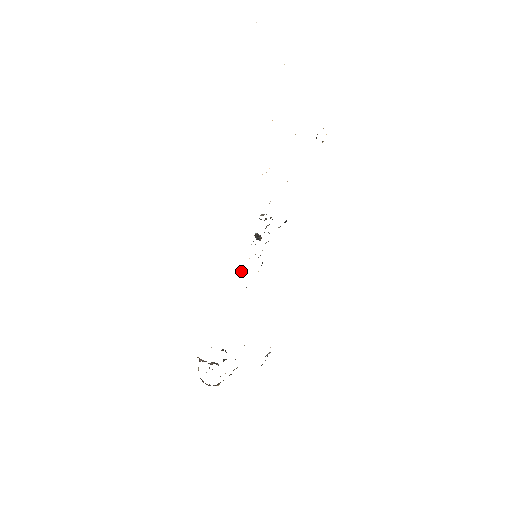
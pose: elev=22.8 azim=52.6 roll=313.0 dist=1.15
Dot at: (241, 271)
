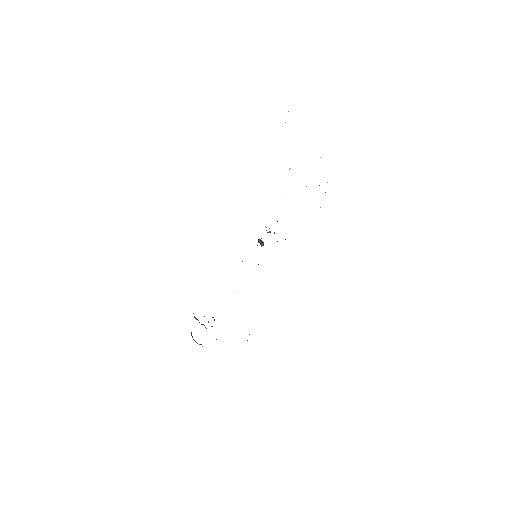
Dot at: occluded
